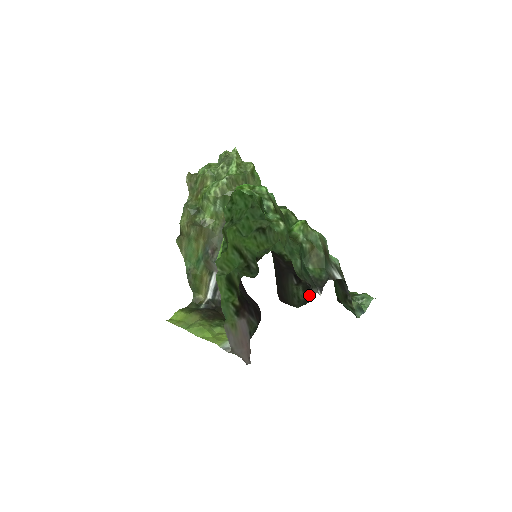
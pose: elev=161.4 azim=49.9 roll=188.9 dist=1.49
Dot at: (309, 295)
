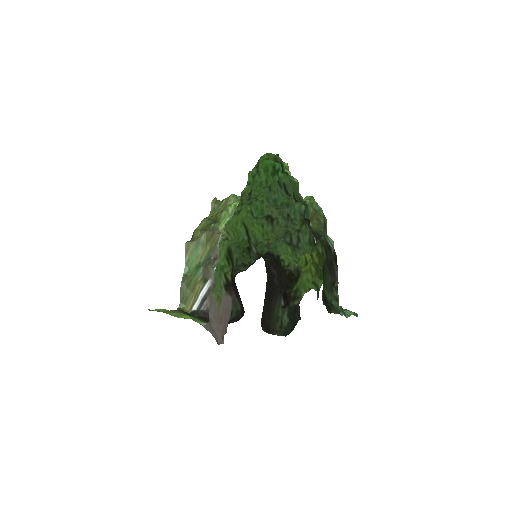
Dot at: (292, 323)
